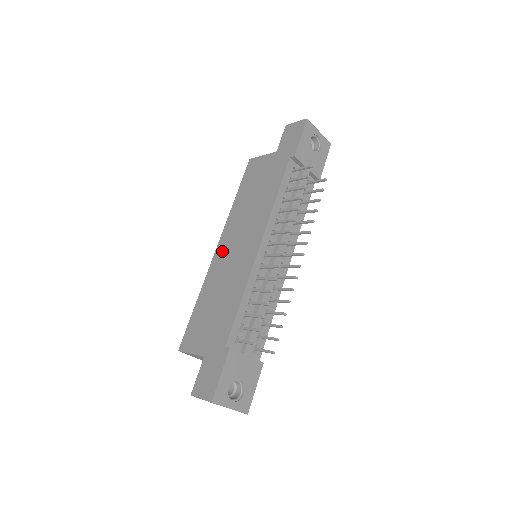
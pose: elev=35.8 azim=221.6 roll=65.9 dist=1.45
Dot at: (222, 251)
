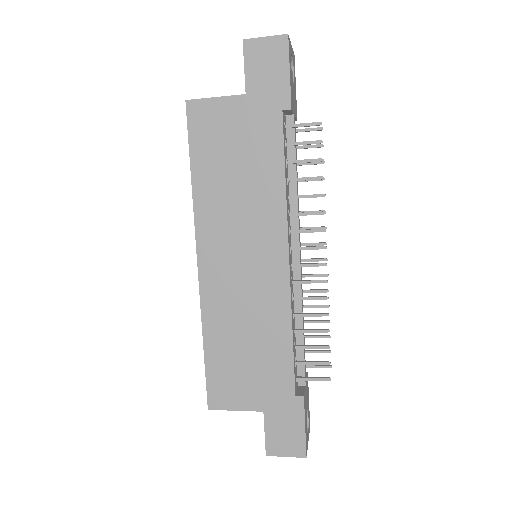
Dot at: (214, 268)
